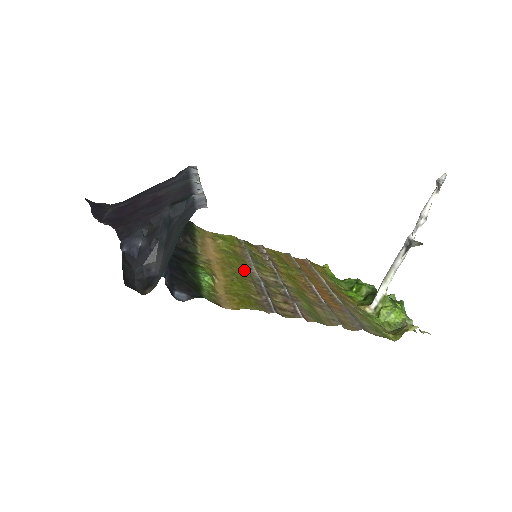
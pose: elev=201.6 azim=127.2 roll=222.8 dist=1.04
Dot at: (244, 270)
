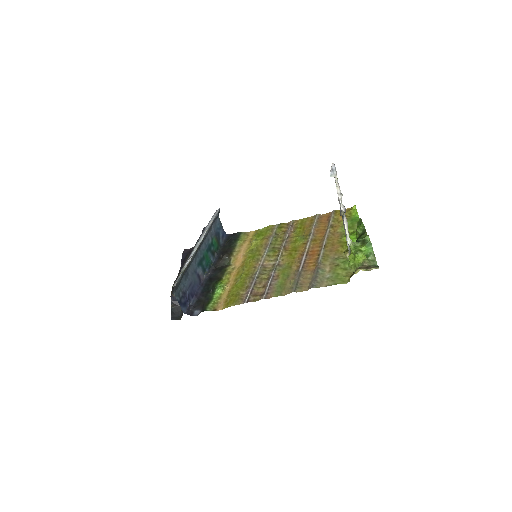
Dot at: (253, 266)
